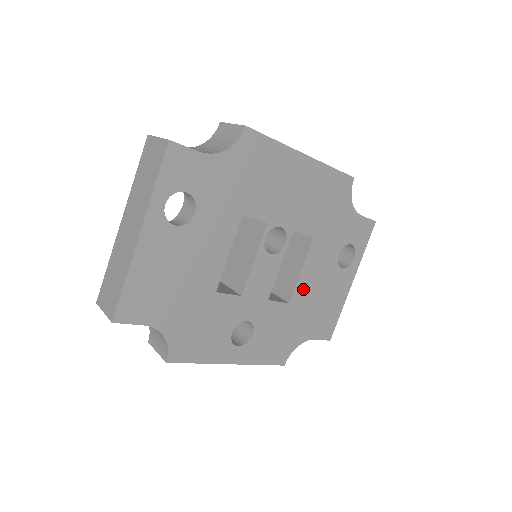
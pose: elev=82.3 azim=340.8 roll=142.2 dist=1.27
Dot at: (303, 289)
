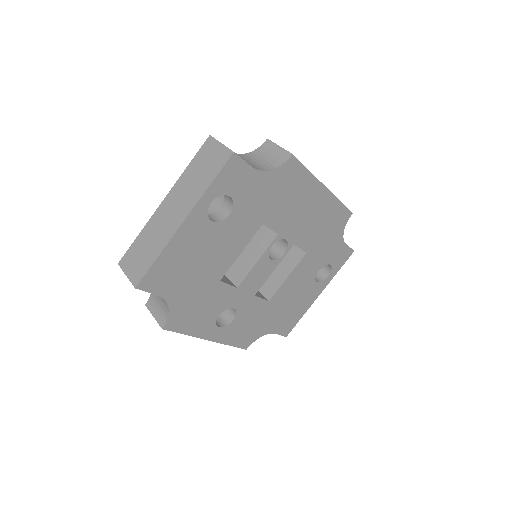
Dot at: (283, 292)
